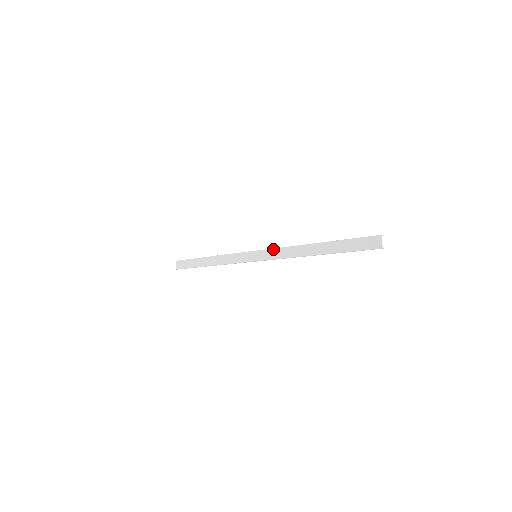
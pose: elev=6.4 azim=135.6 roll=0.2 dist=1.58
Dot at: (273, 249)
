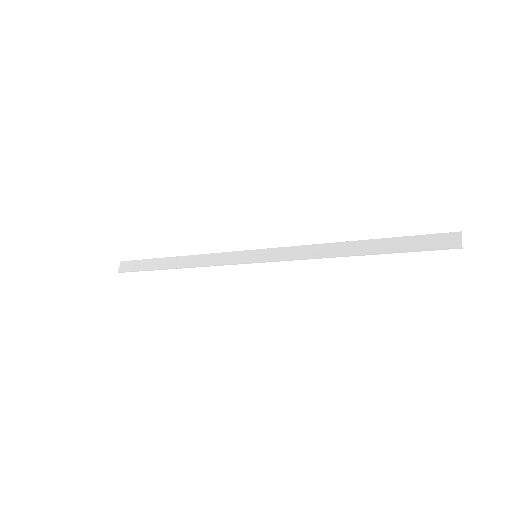
Dot at: (286, 247)
